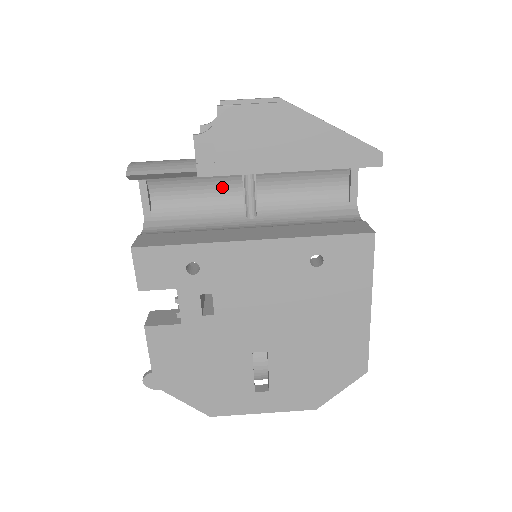
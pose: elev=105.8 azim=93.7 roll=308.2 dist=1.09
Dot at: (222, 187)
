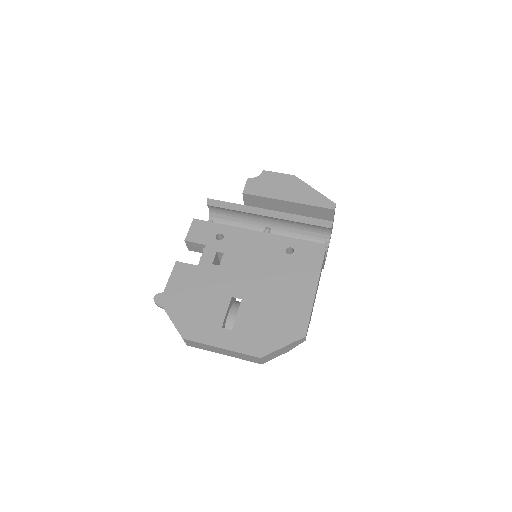
Dot at: occluded
